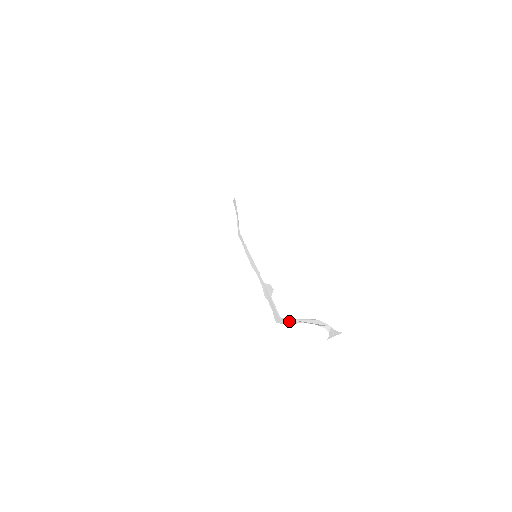
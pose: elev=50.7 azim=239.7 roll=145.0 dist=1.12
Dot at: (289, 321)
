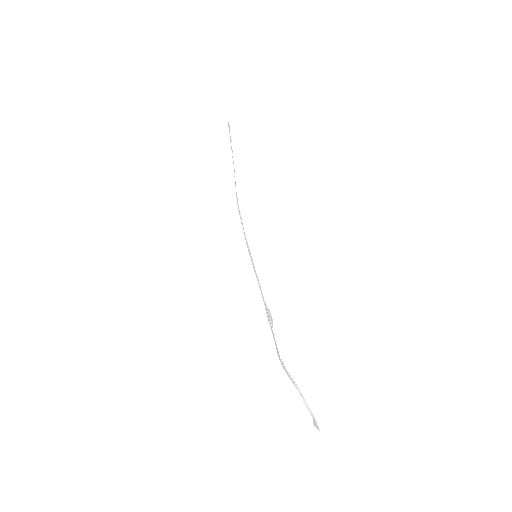
Dot at: (287, 372)
